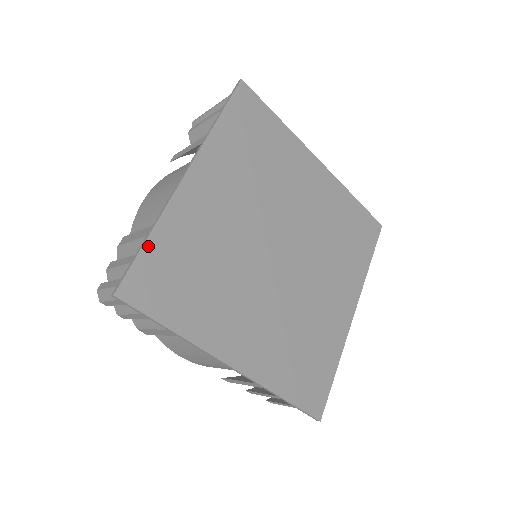
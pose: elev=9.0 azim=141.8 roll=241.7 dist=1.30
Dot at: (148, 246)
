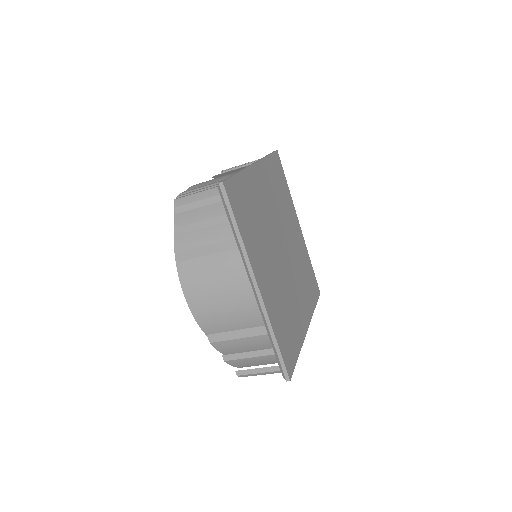
Dot at: (238, 177)
